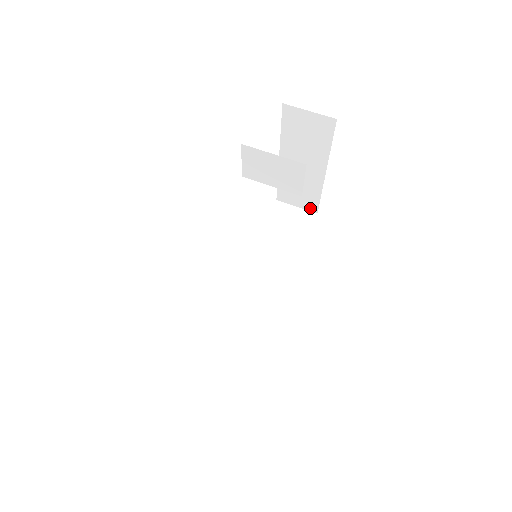
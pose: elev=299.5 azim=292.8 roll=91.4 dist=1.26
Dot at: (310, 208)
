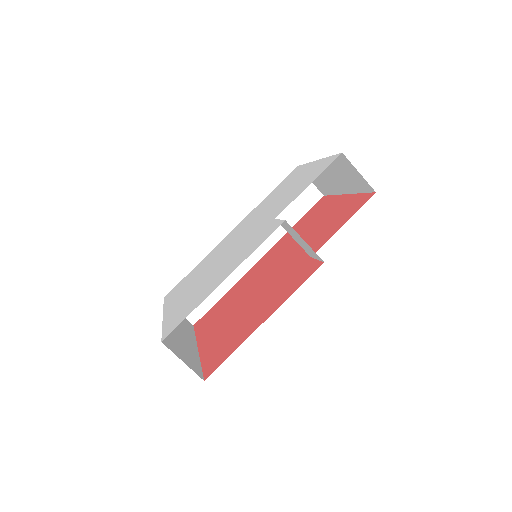
Dot at: (320, 190)
